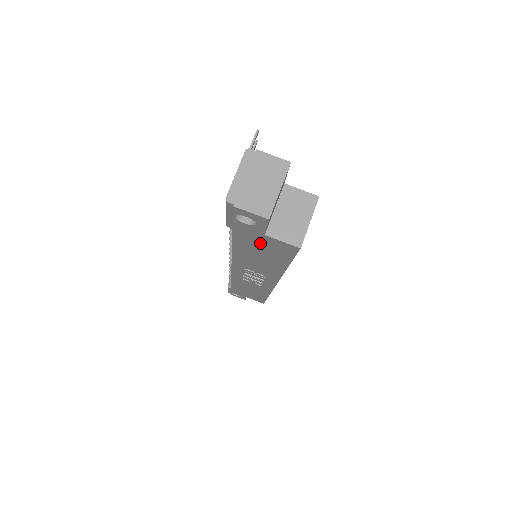
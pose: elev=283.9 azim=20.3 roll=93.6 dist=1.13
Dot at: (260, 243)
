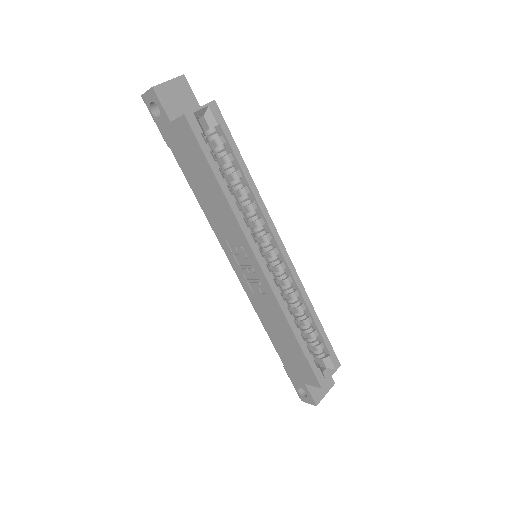
Dot at: (182, 146)
